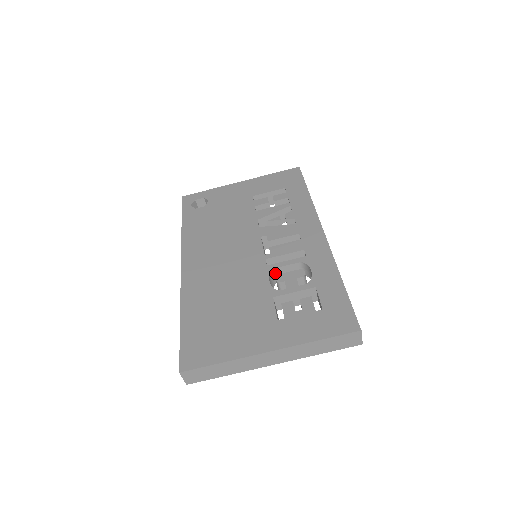
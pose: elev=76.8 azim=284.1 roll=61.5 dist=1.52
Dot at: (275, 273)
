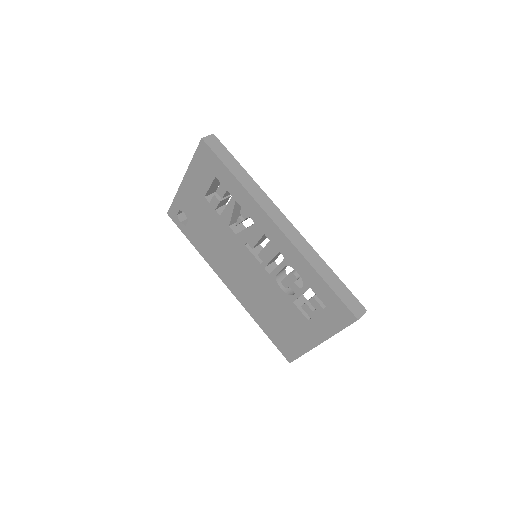
Dot at: (279, 274)
